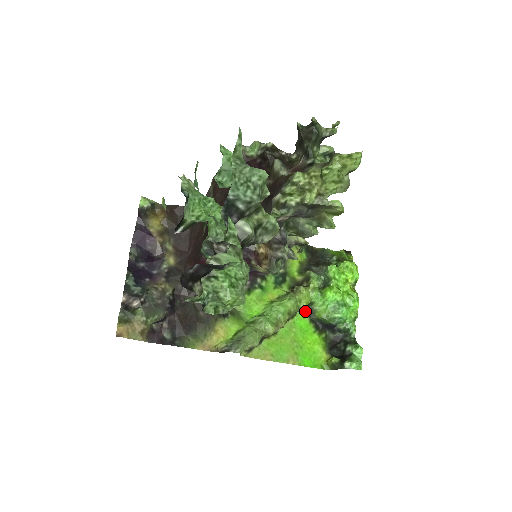
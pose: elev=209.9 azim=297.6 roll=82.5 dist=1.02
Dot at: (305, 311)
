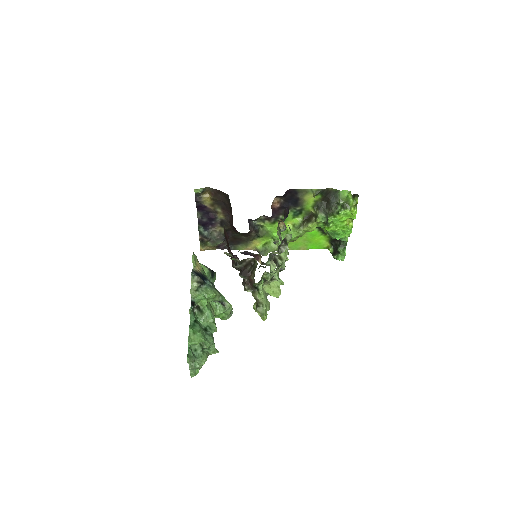
Dot at: occluded
